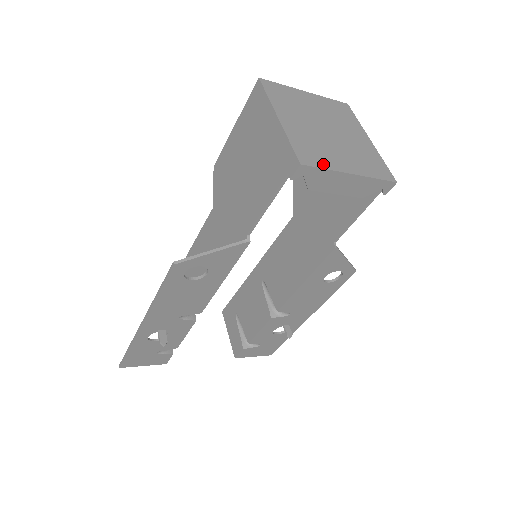
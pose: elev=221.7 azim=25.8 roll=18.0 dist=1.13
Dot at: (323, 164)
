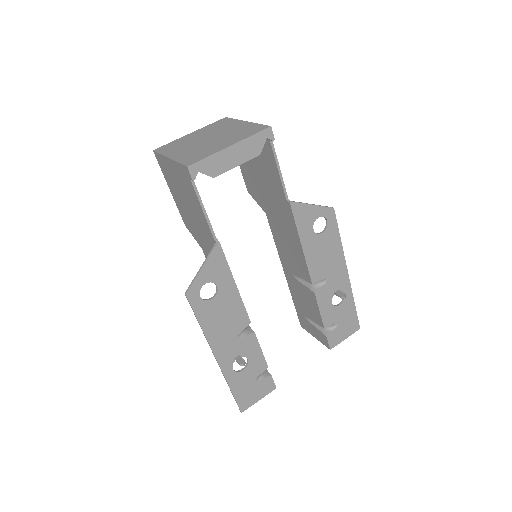
Dot at: (205, 156)
